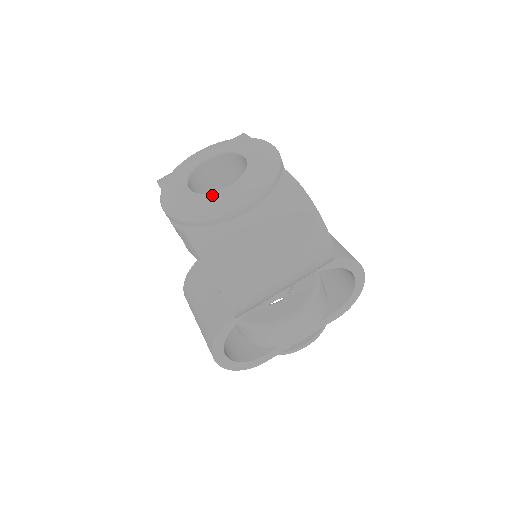
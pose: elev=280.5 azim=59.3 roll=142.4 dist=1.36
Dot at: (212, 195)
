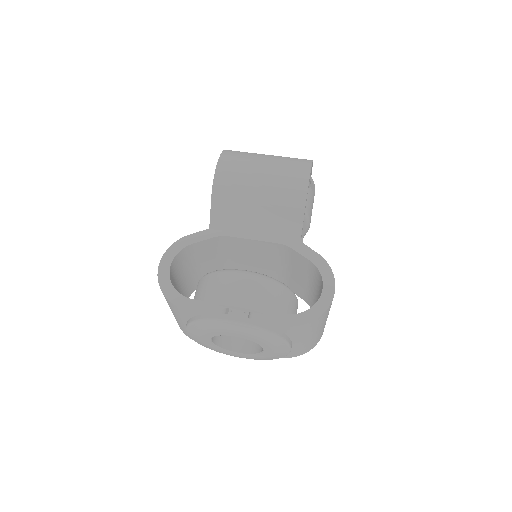
Dot at: occluded
